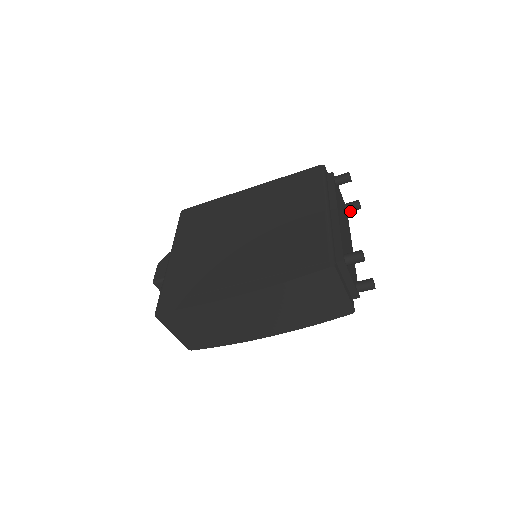
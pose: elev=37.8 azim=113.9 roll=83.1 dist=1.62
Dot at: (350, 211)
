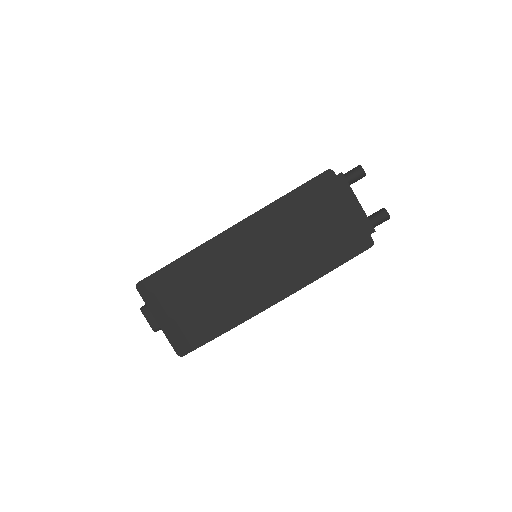
Dot at: occluded
